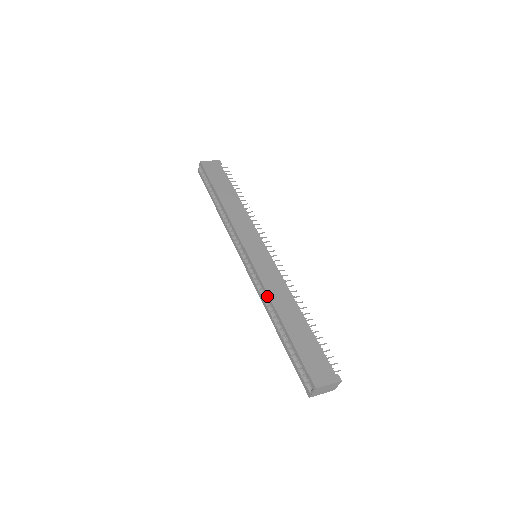
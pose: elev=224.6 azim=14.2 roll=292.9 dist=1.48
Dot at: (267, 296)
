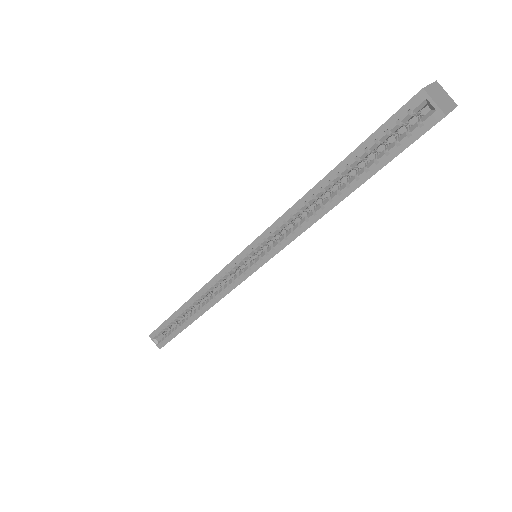
Dot at: (290, 213)
